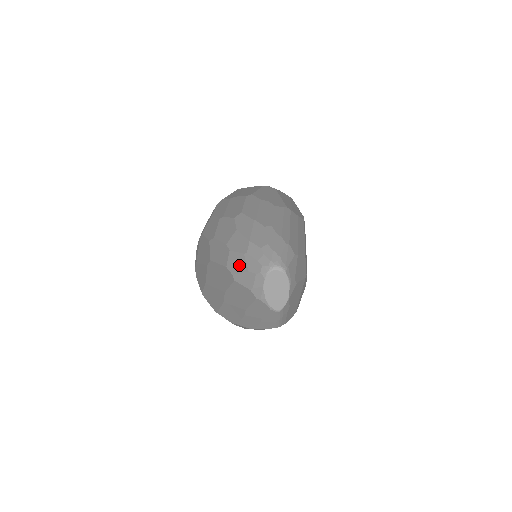
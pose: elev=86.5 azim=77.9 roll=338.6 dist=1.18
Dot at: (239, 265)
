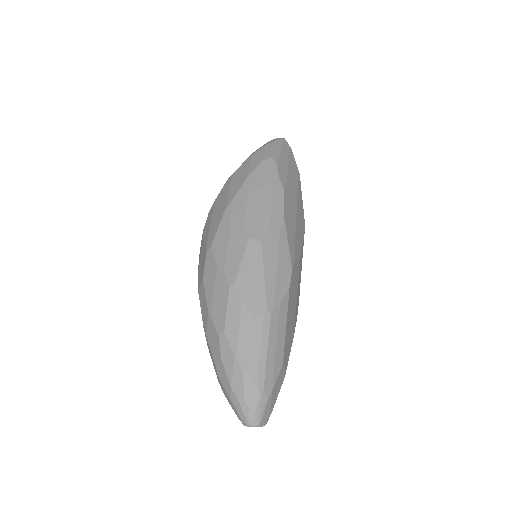
Dot at: (226, 397)
